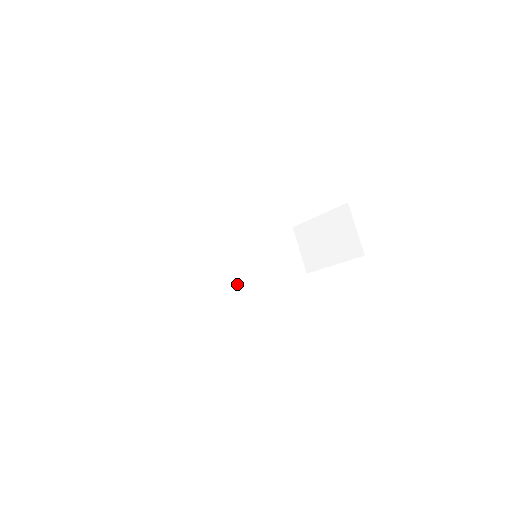
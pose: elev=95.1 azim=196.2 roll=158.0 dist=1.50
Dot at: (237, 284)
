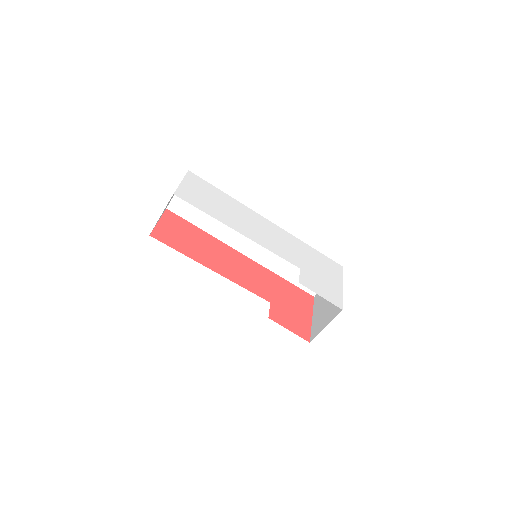
Dot at: (249, 250)
